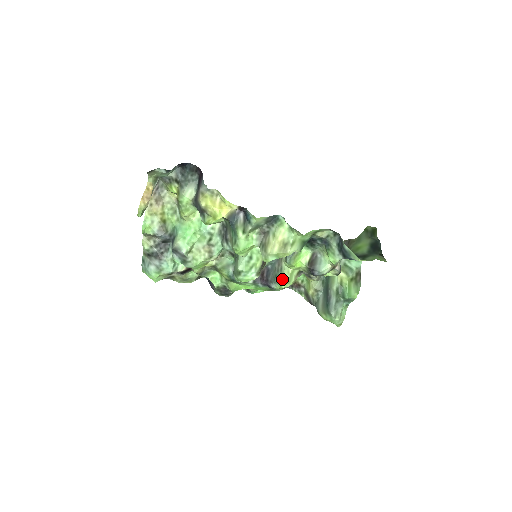
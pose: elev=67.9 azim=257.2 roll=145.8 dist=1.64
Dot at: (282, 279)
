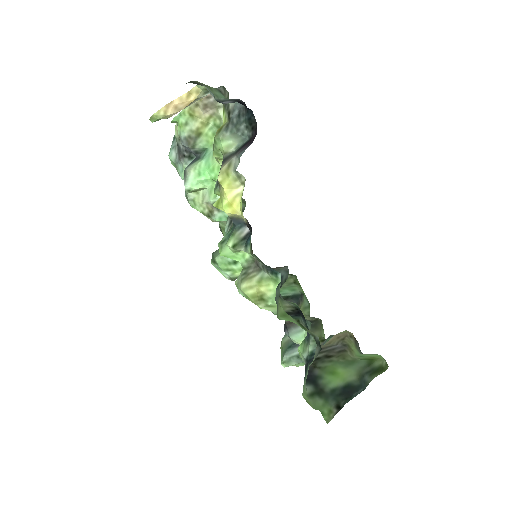
Dot at: occluded
